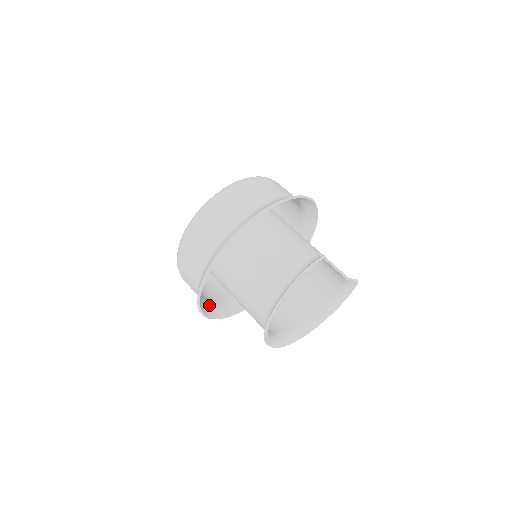
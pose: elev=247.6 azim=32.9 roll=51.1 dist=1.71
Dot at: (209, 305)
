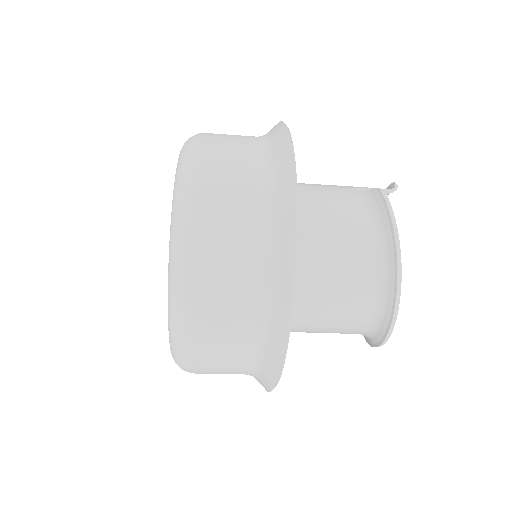
Dot at: occluded
